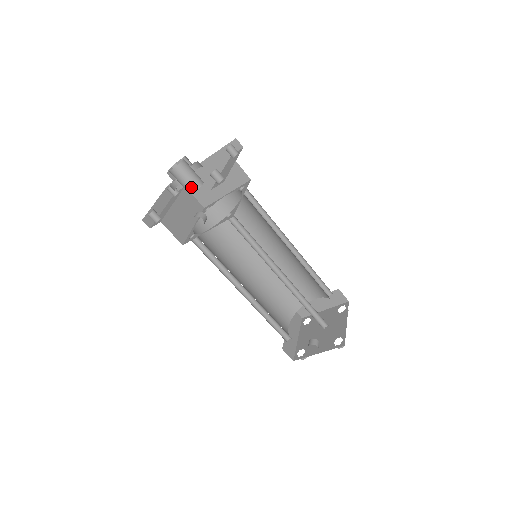
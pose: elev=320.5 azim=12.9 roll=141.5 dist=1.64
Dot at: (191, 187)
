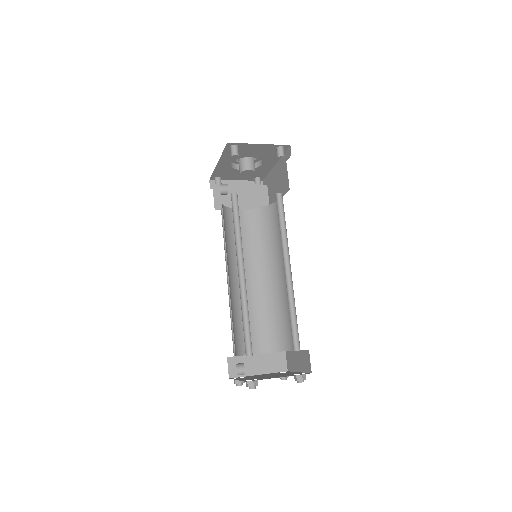
Dot at: (240, 167)
